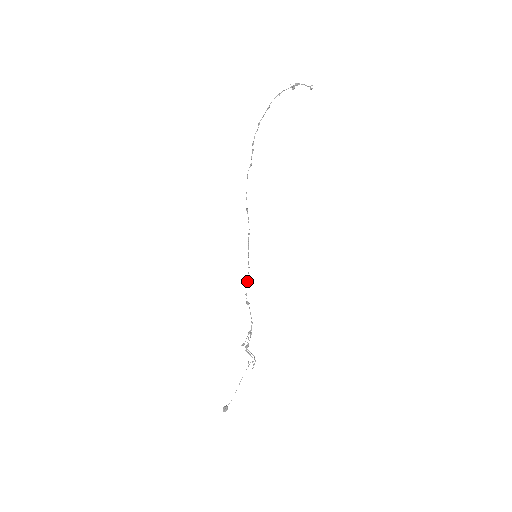
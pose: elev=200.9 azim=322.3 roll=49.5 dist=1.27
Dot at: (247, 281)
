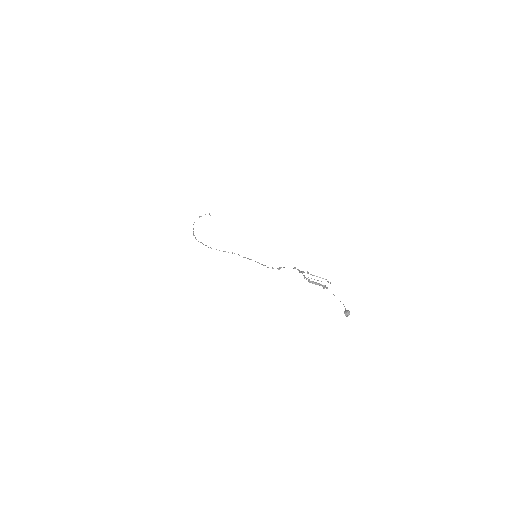
Dot at: occluded
